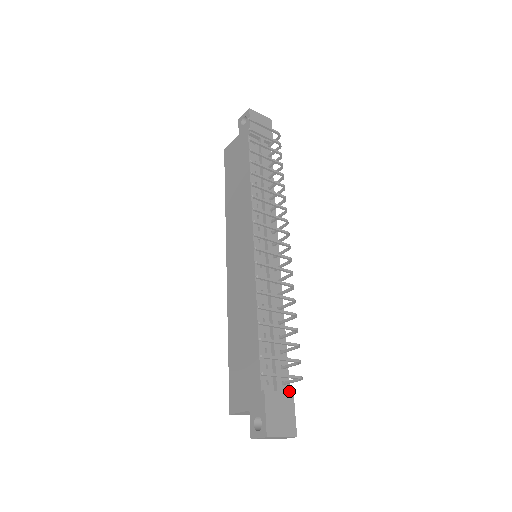
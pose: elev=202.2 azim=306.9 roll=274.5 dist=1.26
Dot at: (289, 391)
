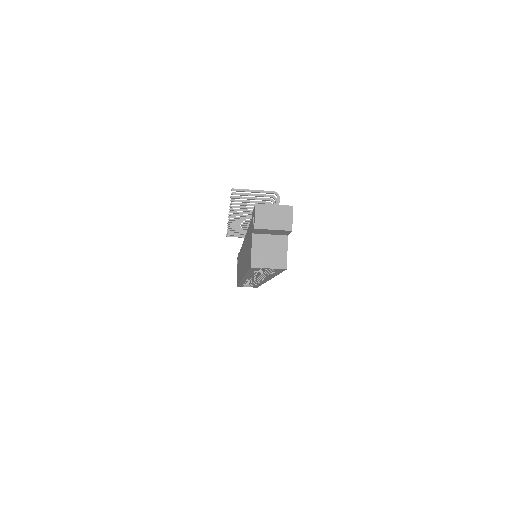
Dot at: occluded
